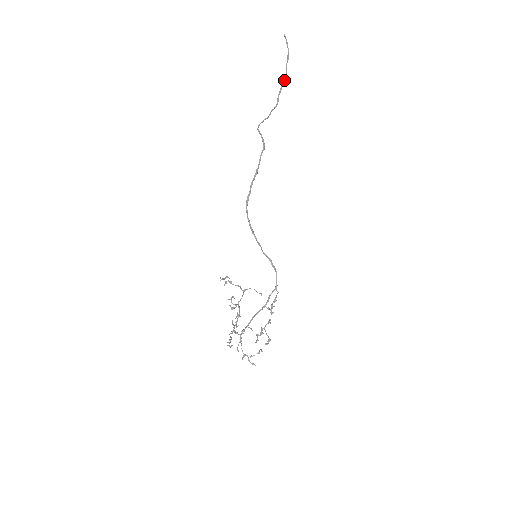
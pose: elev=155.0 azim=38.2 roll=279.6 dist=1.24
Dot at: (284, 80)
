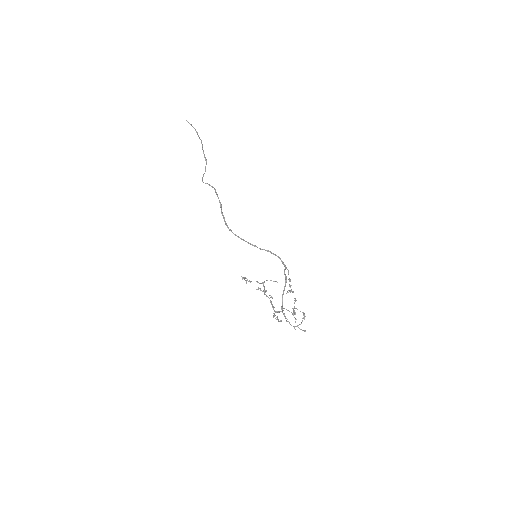
Dot at: (202, 145)
